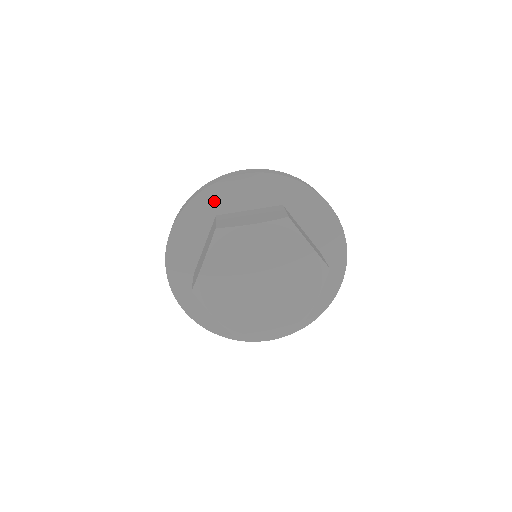
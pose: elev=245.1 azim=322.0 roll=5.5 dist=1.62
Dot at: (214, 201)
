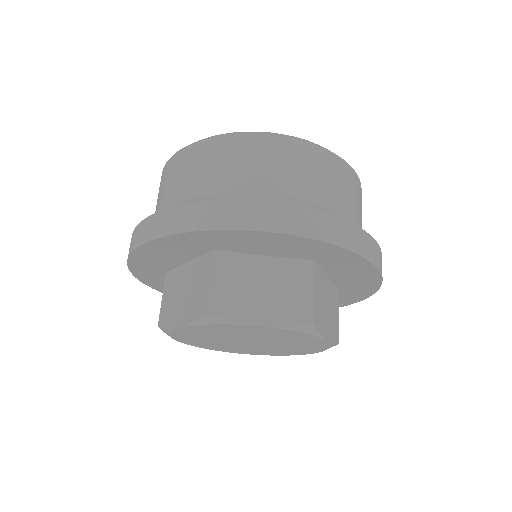
Dot at: (148, 267)
